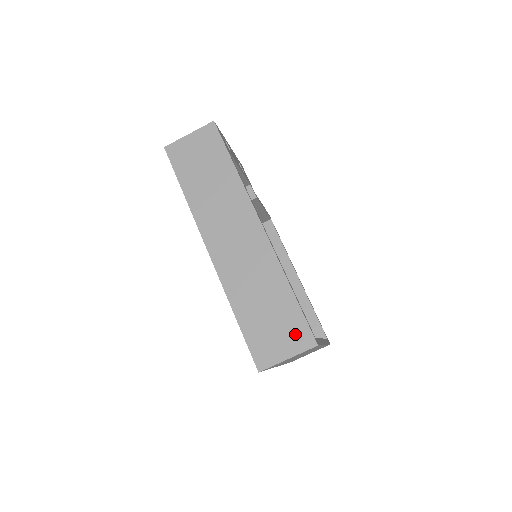
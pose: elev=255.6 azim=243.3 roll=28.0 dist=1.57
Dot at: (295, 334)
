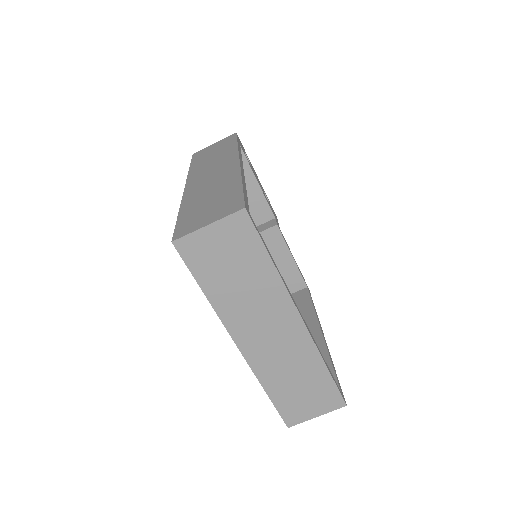
Dot at: (226, 207)
